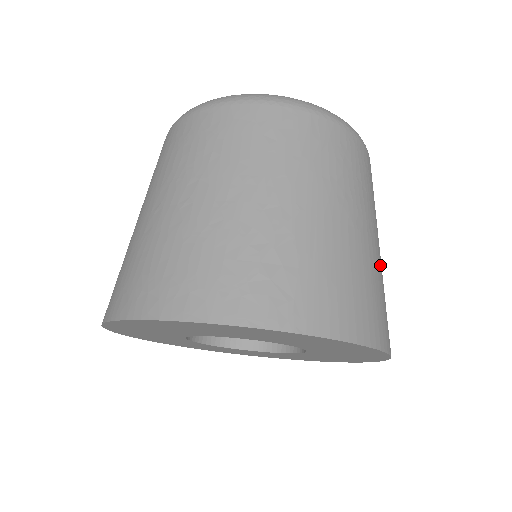
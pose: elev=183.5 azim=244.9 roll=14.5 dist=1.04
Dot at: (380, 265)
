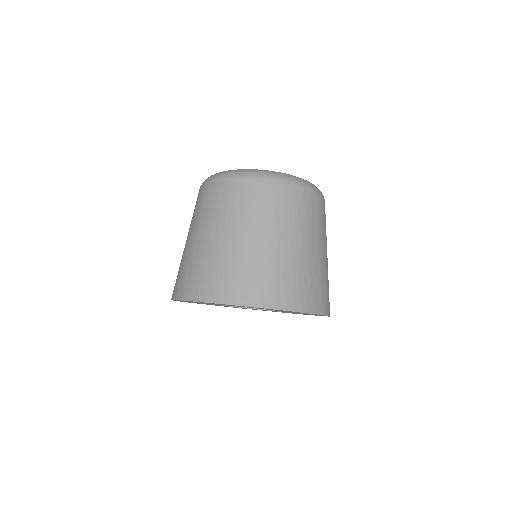
Dot at: occluded
